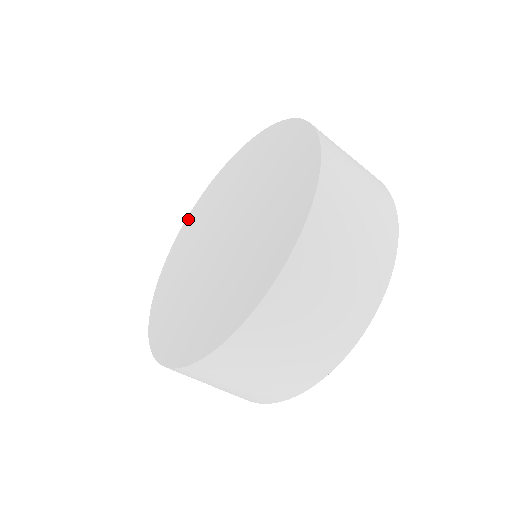
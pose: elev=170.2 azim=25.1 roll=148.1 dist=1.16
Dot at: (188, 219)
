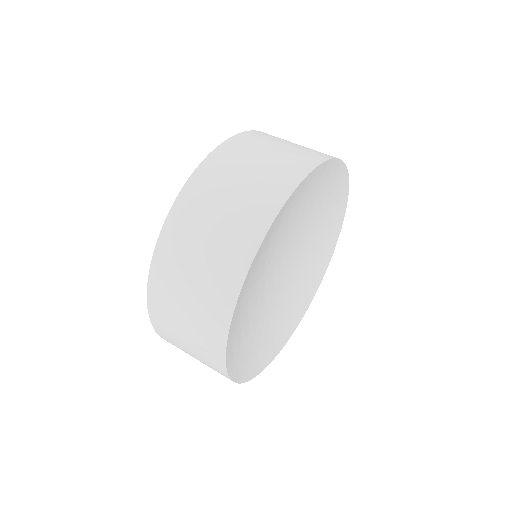
Dot at: occluded
